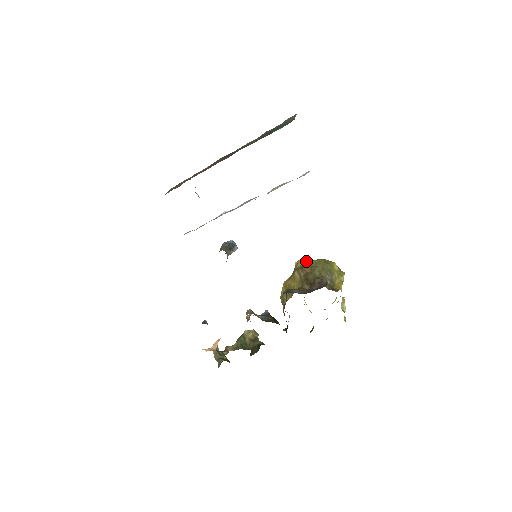
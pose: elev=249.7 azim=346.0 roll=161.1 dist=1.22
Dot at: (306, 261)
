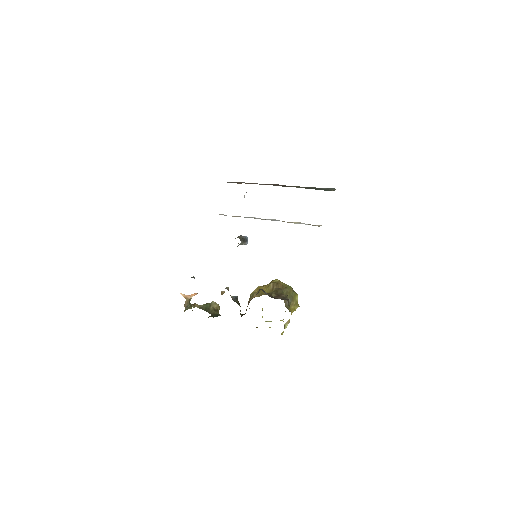
Dot at: occluded
